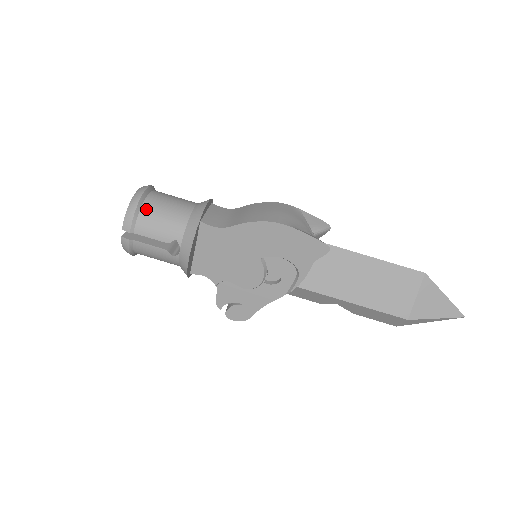
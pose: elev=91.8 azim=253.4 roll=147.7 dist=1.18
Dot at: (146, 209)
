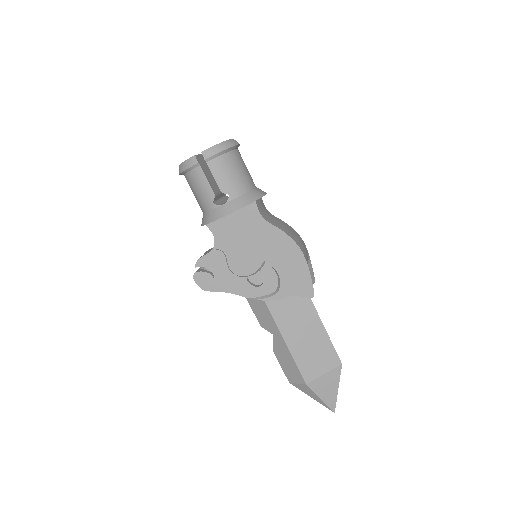
Dot at: (230, 157)
